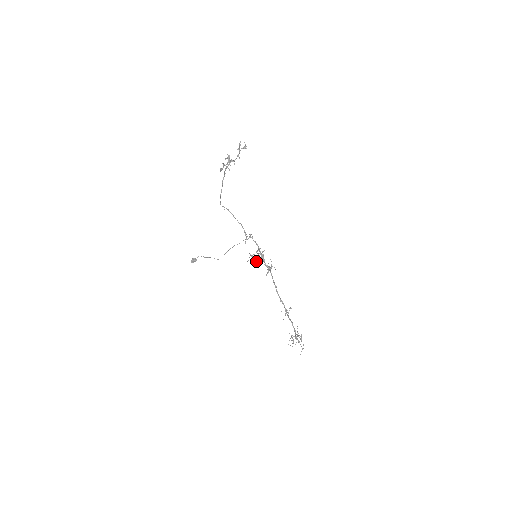
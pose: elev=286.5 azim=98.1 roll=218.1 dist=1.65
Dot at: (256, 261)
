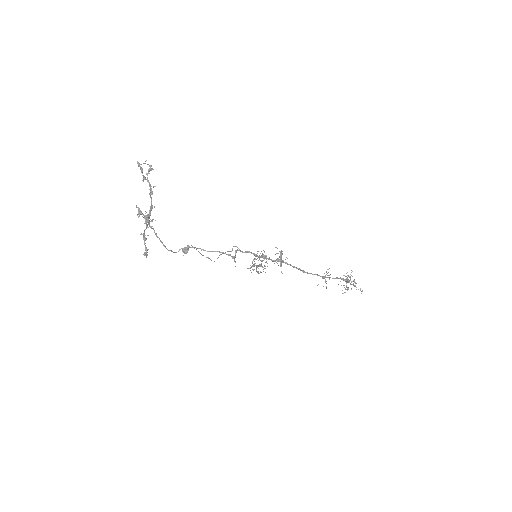
Dot at: (260, 266)
